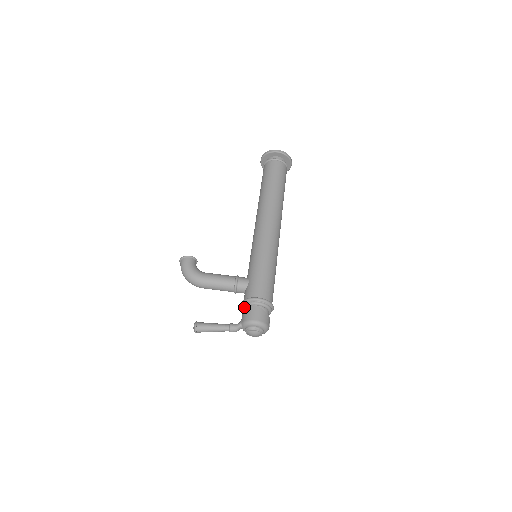
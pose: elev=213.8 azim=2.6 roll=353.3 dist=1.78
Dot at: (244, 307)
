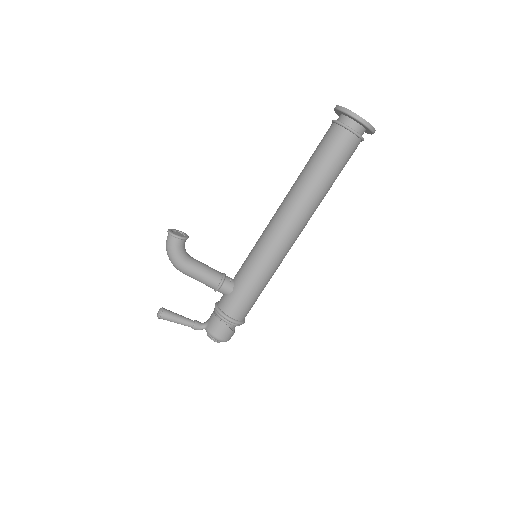
Dot at: (216, 313)
